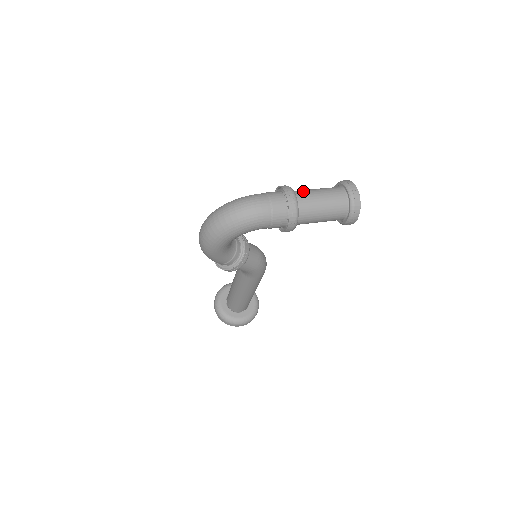
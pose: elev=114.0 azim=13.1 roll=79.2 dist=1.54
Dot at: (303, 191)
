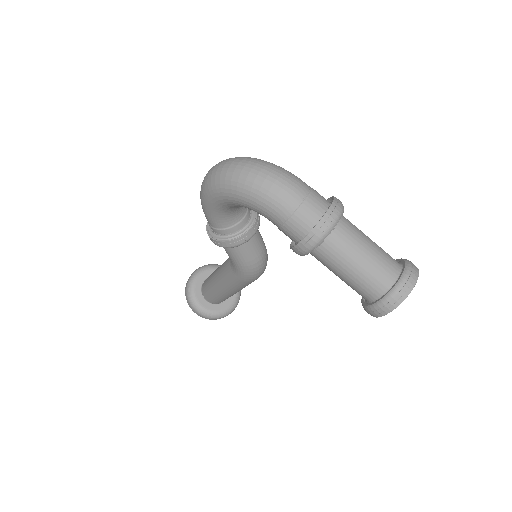
Dot at: (354, 226)
